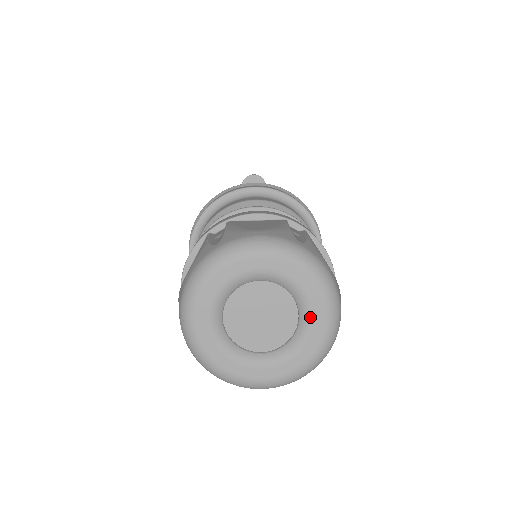
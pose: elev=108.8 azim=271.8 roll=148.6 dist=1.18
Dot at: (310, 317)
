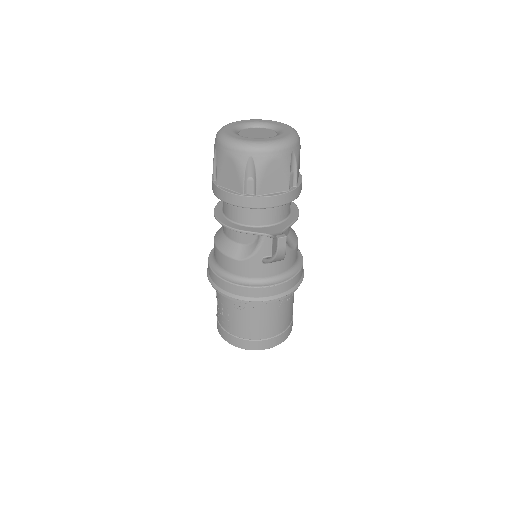
Dot at: (280, 127)
